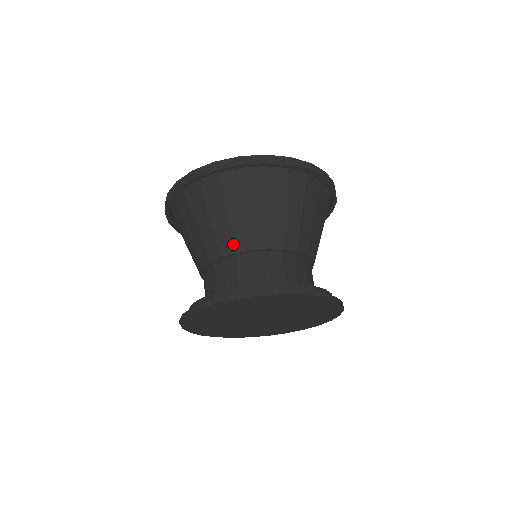
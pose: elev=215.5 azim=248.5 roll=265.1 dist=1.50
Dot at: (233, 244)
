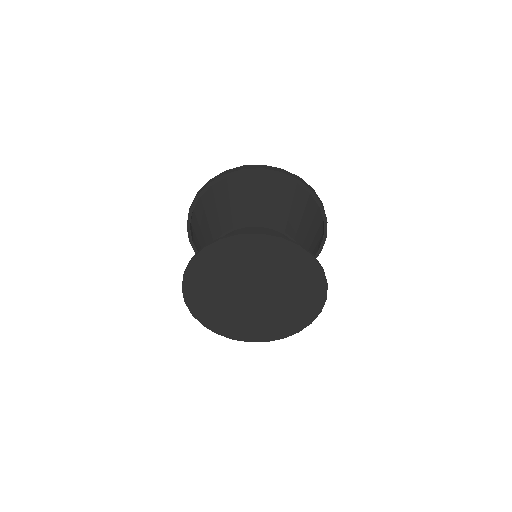
Dot at: (274, 221)
